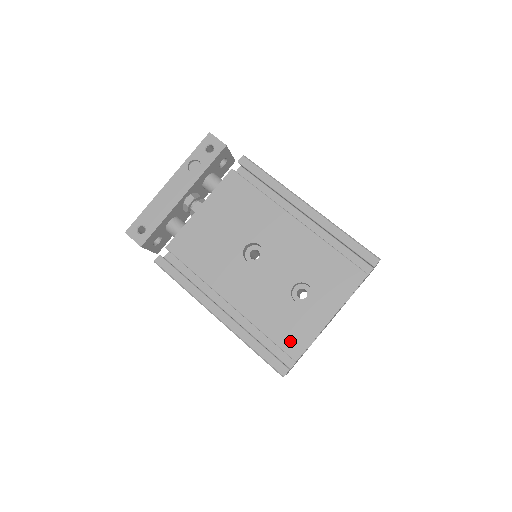
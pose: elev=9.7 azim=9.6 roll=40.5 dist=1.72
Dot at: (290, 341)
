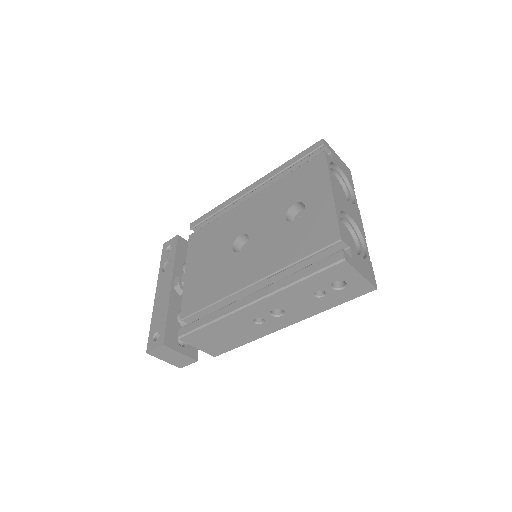
Dot at: (321, 238)
